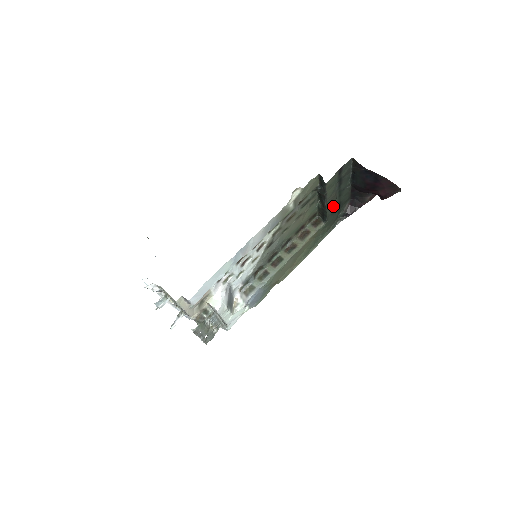
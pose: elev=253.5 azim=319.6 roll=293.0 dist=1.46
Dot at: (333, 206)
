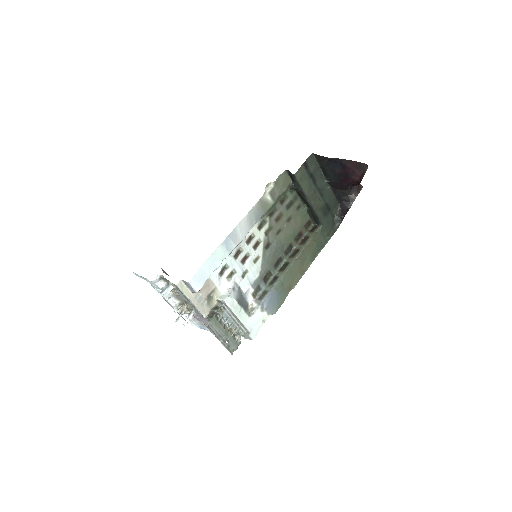
Dot at: (320, 206)
